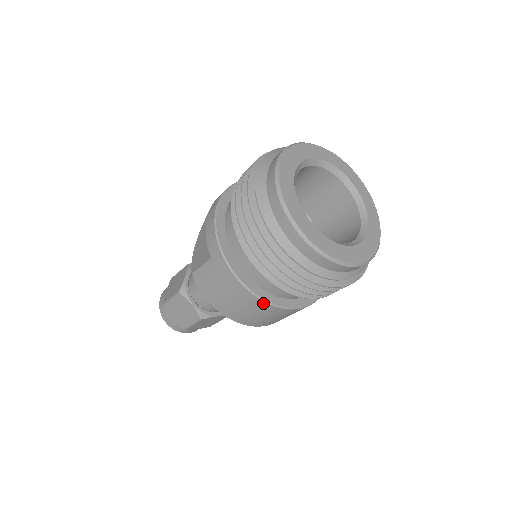
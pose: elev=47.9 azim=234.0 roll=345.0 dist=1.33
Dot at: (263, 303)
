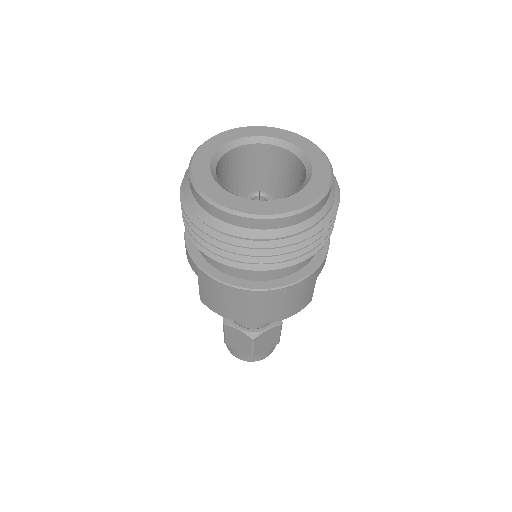
Dot at: (257, 293)
